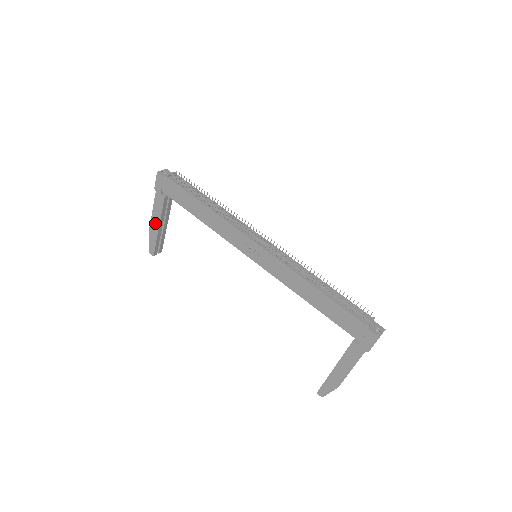
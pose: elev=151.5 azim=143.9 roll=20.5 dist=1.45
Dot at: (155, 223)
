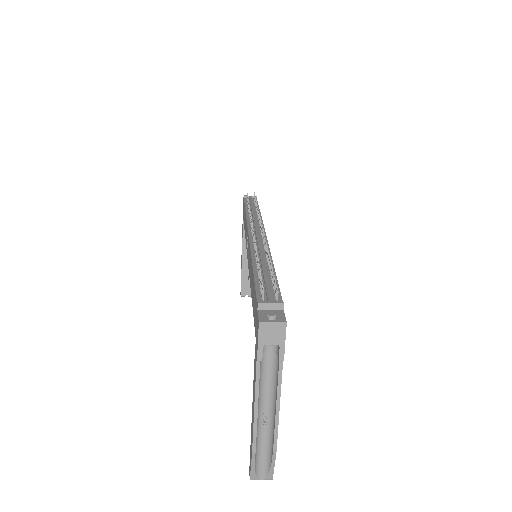
Dot at: occluded
